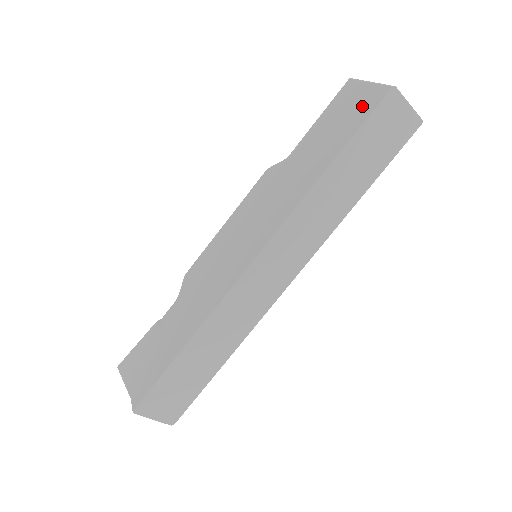
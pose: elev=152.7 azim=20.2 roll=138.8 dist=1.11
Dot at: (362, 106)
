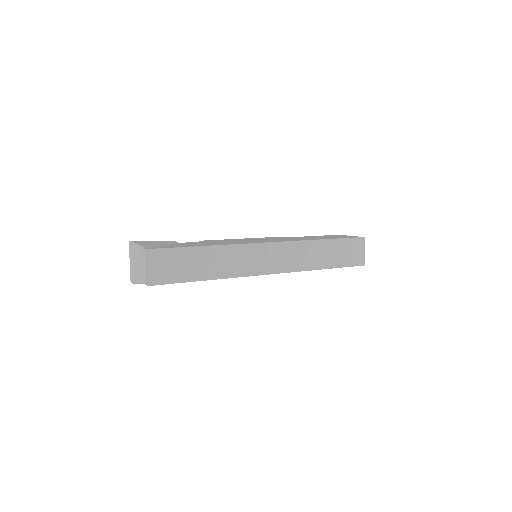
Dot at: occluded
